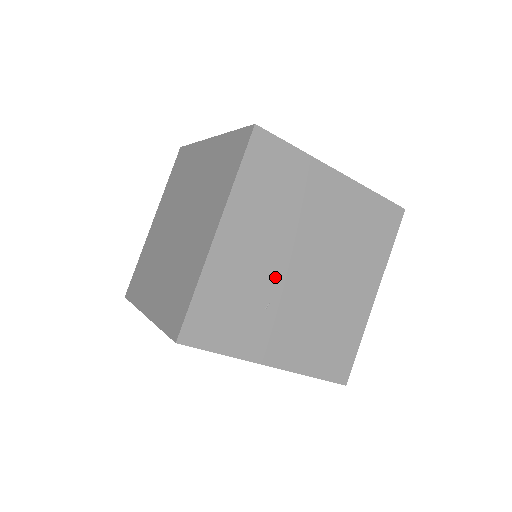
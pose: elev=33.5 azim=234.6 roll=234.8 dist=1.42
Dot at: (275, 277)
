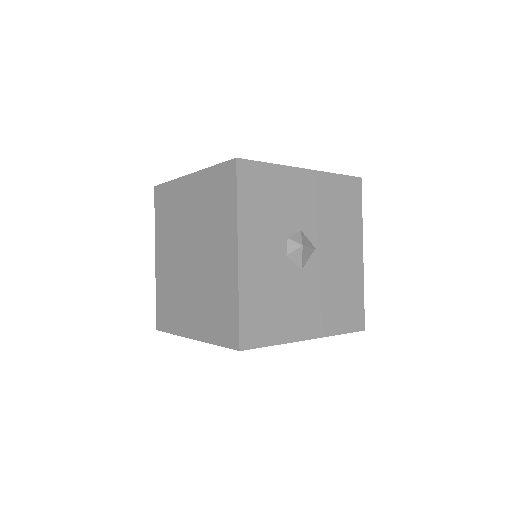
Dot at: occluded
